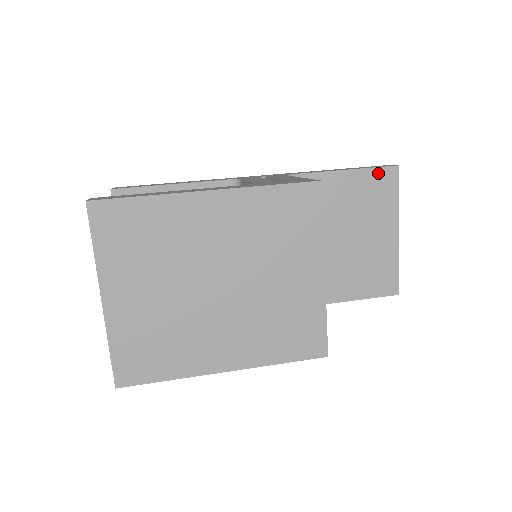
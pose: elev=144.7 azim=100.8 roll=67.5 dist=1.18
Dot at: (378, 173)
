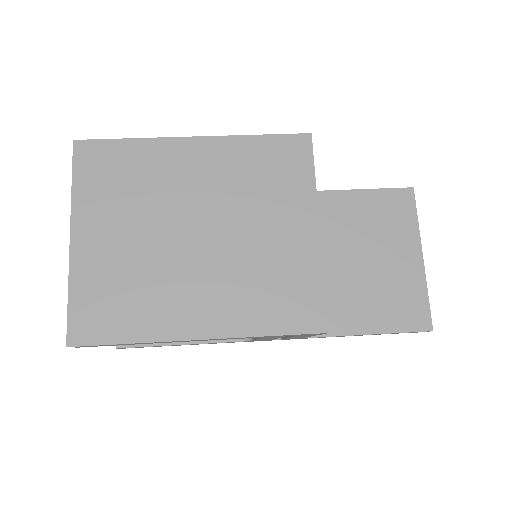
Dot at: (392, 194)
